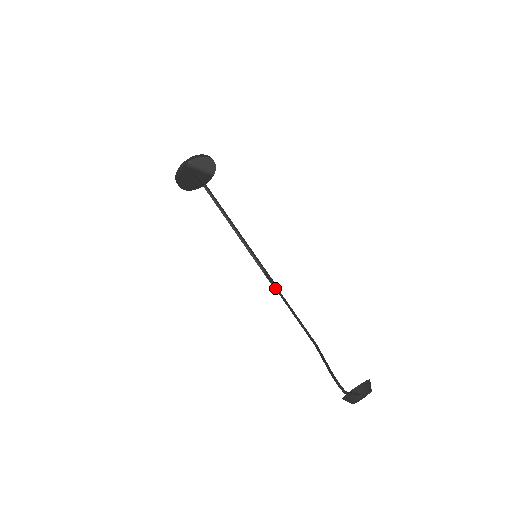
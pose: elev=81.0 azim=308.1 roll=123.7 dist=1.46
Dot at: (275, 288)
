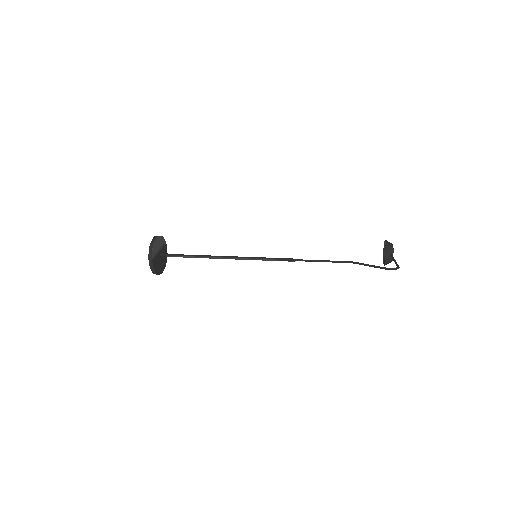
Dot at: (294, 261)
